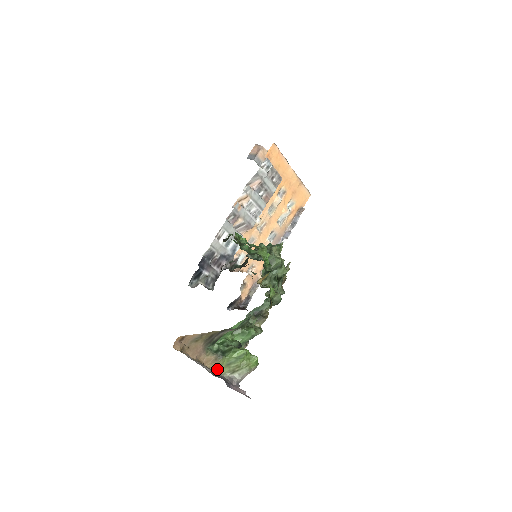
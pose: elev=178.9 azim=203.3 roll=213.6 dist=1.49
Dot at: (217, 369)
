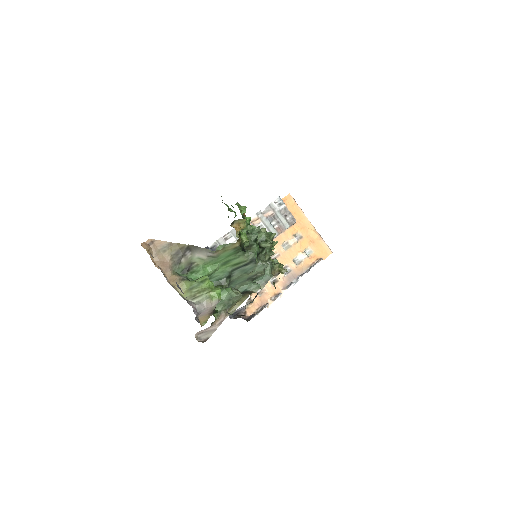
Dot at: (179, 291)
